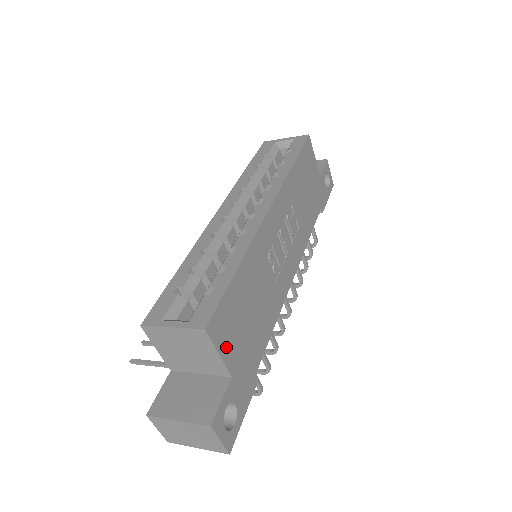
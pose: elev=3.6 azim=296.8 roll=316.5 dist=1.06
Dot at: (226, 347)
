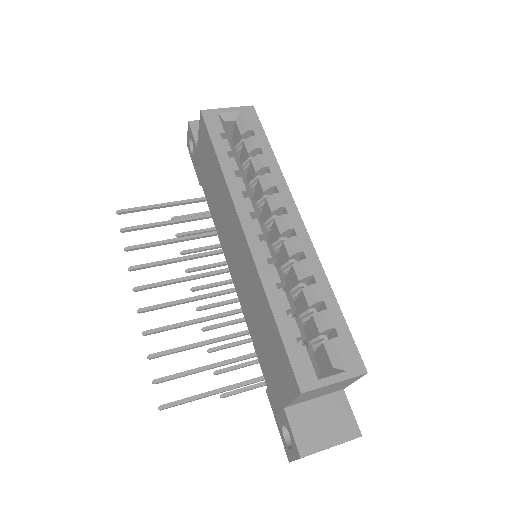
Dot at: occluded
